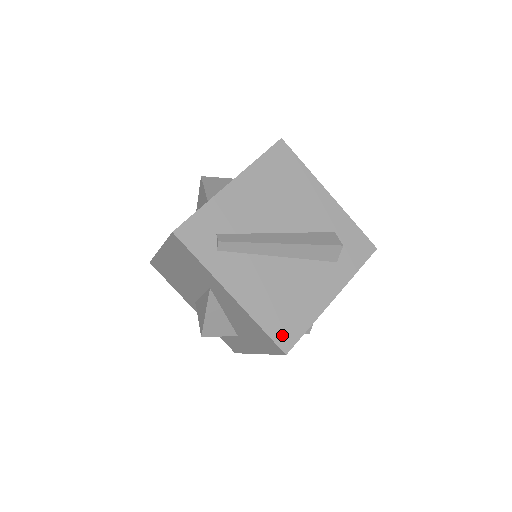
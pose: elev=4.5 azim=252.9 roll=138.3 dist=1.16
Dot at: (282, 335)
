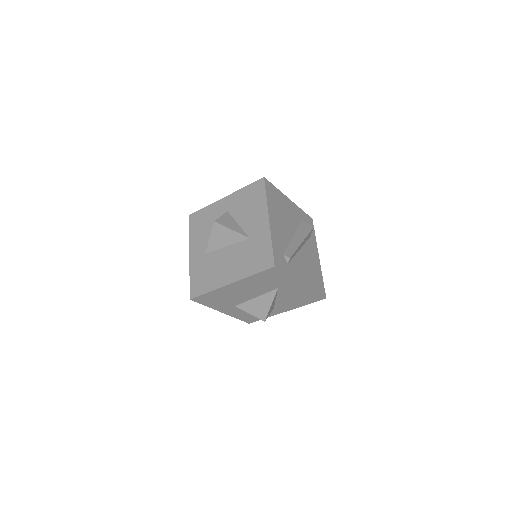
Dot at: (321, 290)
